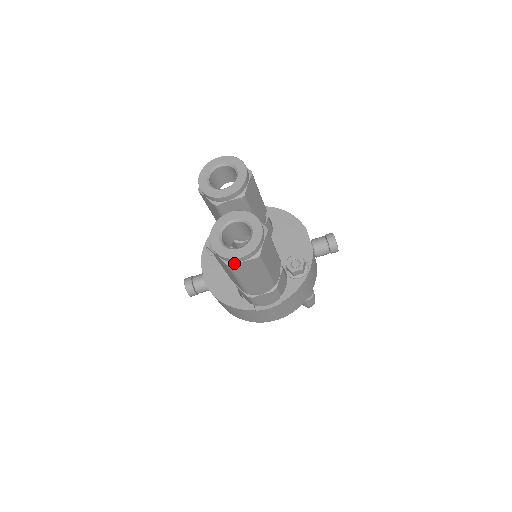
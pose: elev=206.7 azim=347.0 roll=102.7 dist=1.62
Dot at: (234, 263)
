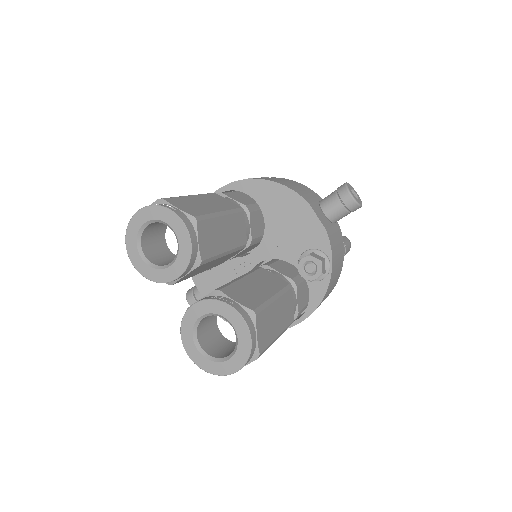
Dot at: occluded
